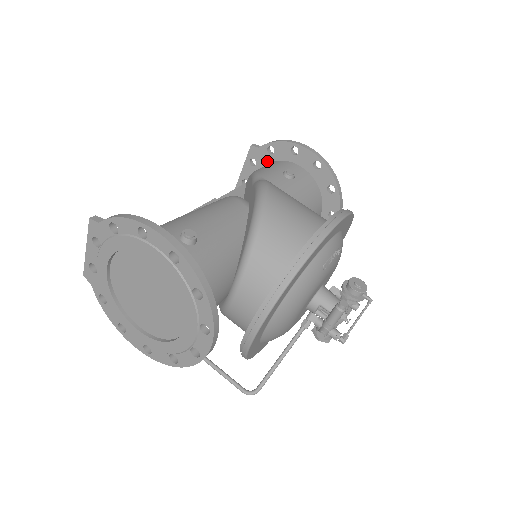
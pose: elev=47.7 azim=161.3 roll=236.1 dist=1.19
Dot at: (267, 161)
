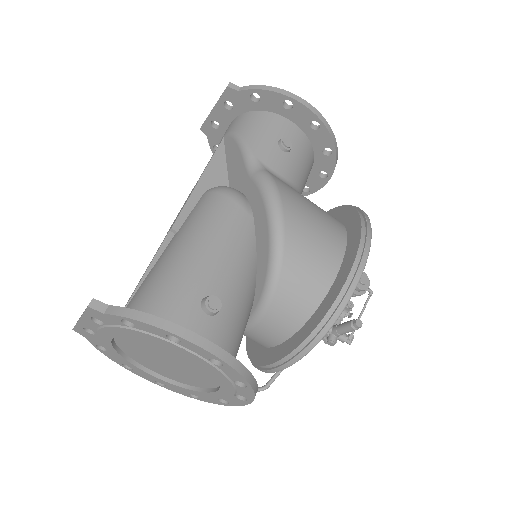
Dot at: (248, 108)
